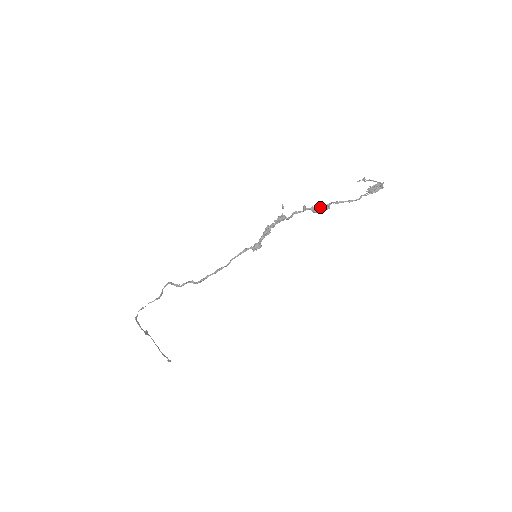
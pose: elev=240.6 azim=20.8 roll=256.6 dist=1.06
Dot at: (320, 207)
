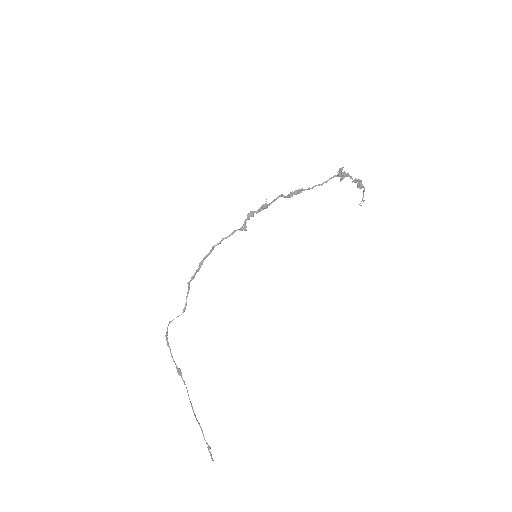
Dot at: (294, 192)
